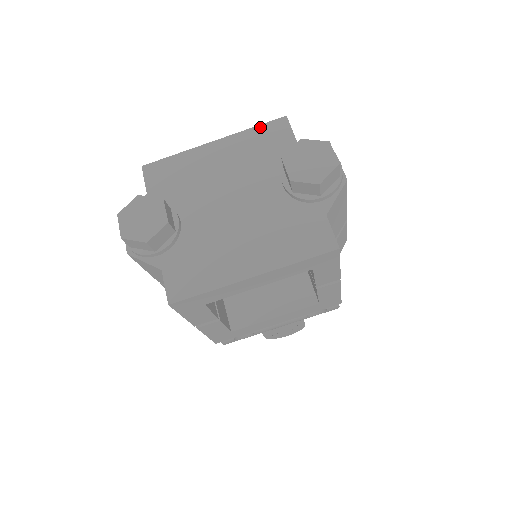
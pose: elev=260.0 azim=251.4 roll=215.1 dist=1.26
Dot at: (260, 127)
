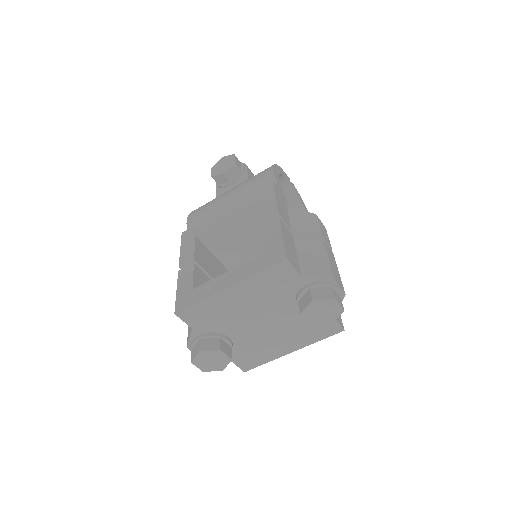
Dot at: (266, 271)
